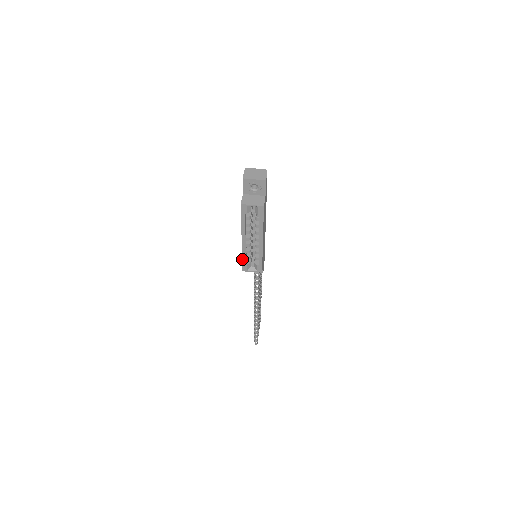
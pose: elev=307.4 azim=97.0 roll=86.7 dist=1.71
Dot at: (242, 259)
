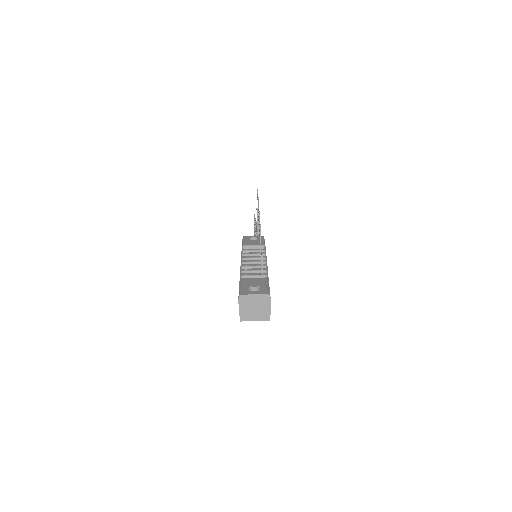
Dot at: occluded
